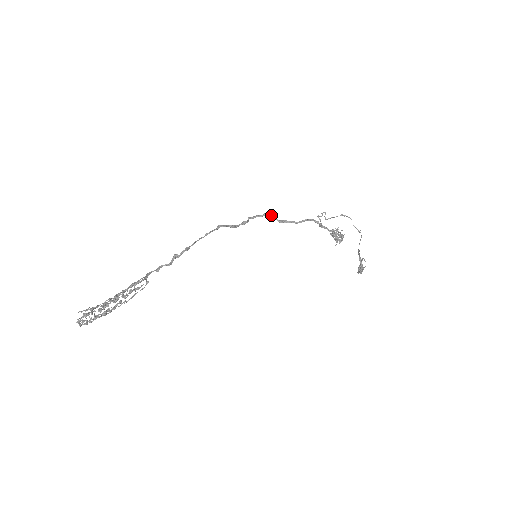
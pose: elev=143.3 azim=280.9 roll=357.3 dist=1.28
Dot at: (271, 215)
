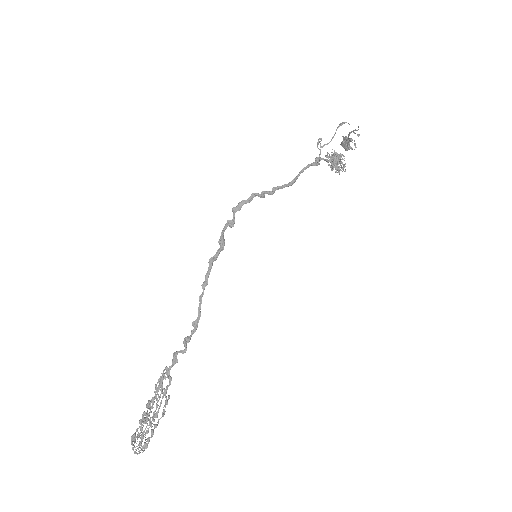
Dot at: (261, 195)
